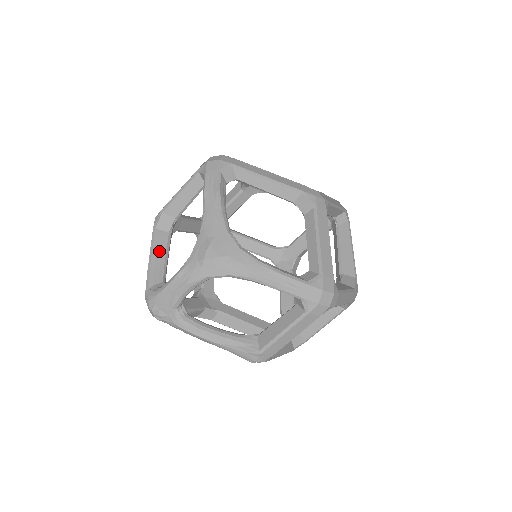
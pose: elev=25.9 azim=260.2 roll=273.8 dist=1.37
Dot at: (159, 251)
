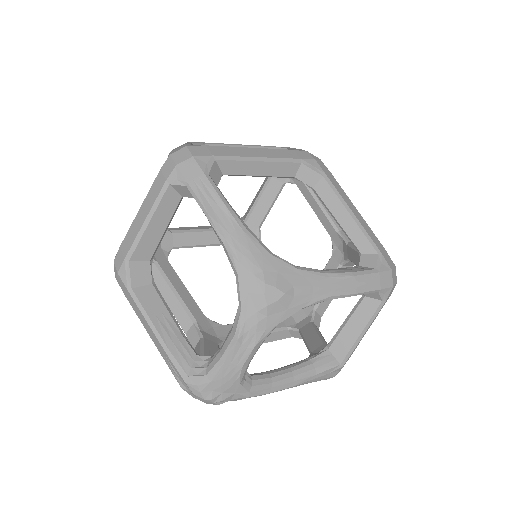
Dot at: (160, 317)
